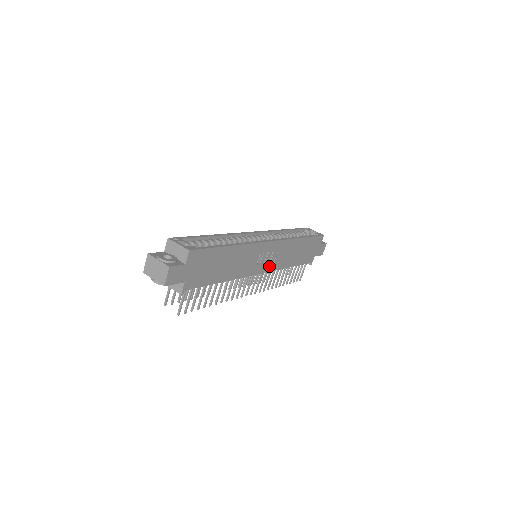
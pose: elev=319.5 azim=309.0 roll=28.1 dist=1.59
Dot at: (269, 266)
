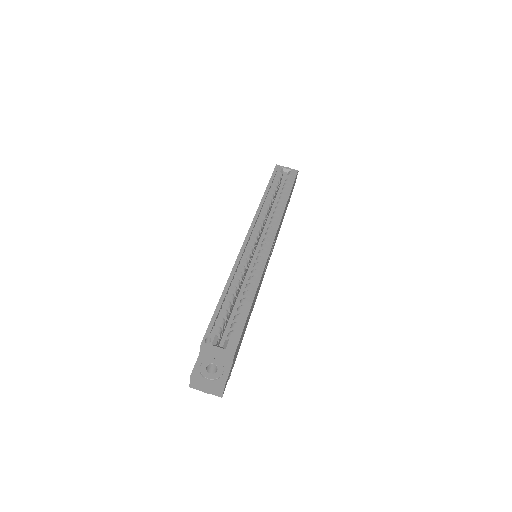
Dot at: occluded
